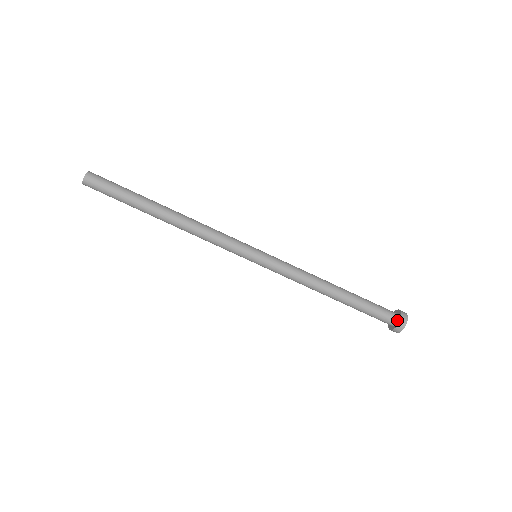
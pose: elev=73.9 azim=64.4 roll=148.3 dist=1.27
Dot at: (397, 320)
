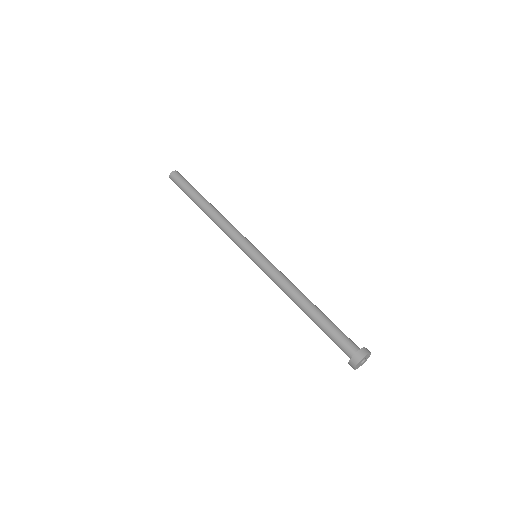
Dot at: occluded
